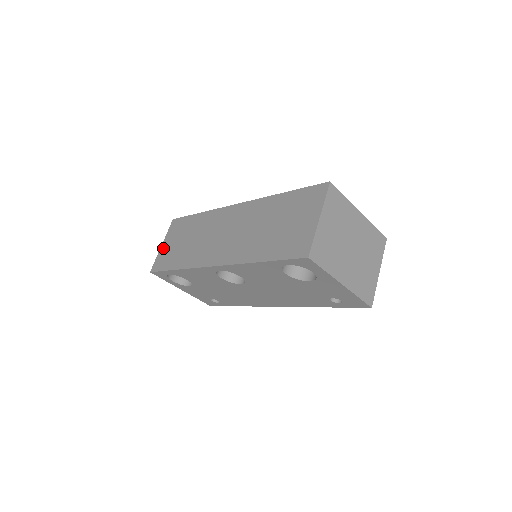
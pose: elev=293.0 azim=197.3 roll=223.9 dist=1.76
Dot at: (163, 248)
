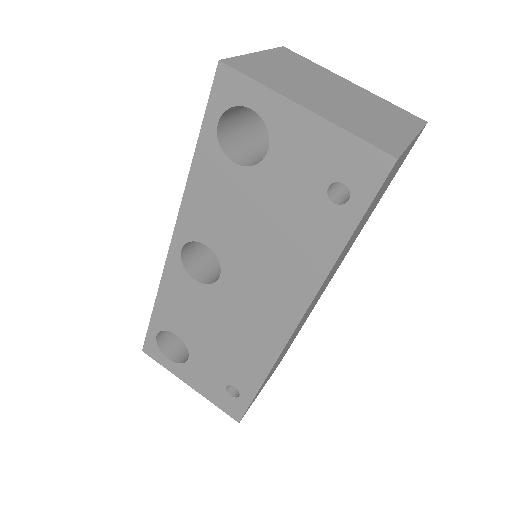
Dot at: occluded
